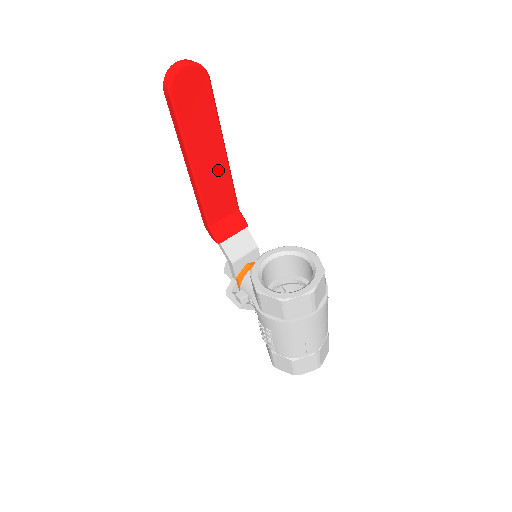
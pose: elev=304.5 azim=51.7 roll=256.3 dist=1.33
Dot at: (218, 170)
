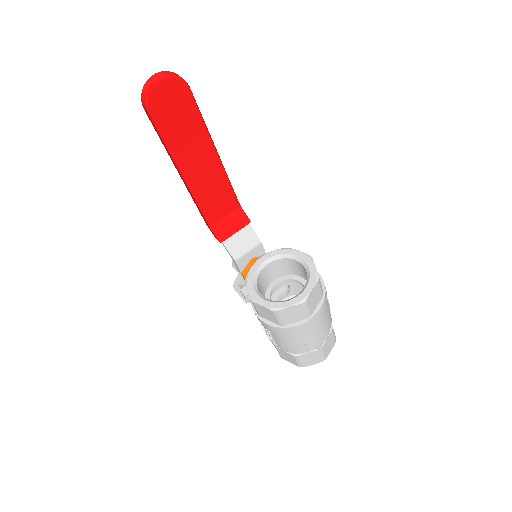
Dot at: (212, 173)
